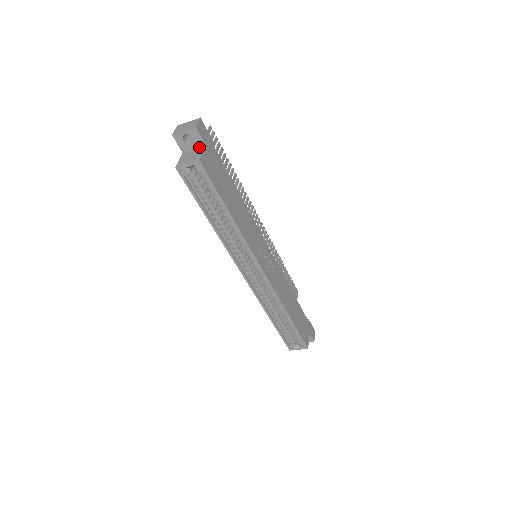
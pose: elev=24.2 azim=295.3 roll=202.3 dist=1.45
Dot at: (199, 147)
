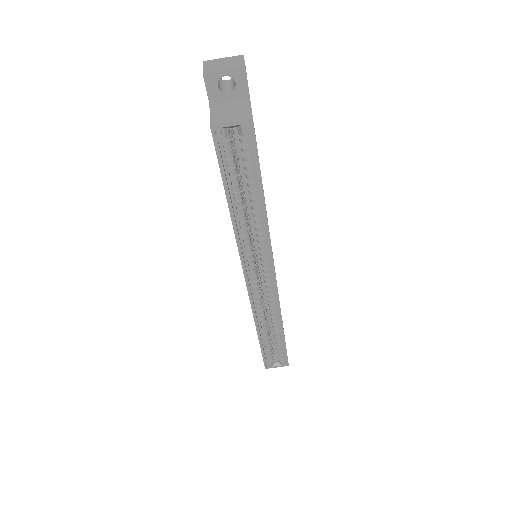
Dot at: (238, 99)
